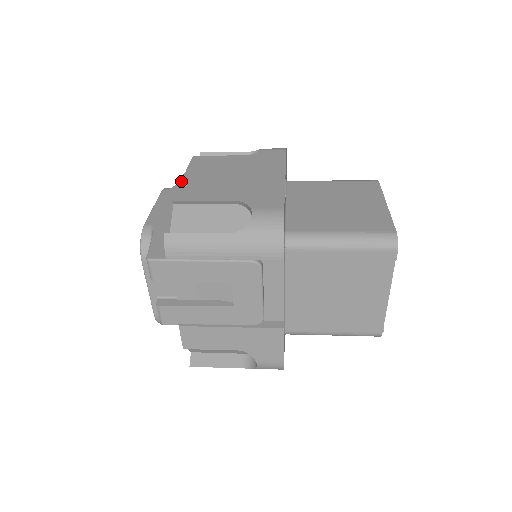
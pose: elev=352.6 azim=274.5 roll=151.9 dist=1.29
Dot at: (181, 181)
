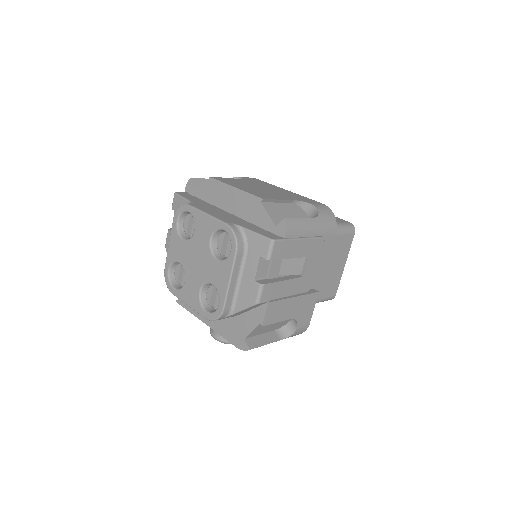
Dot at: (241, 189)
